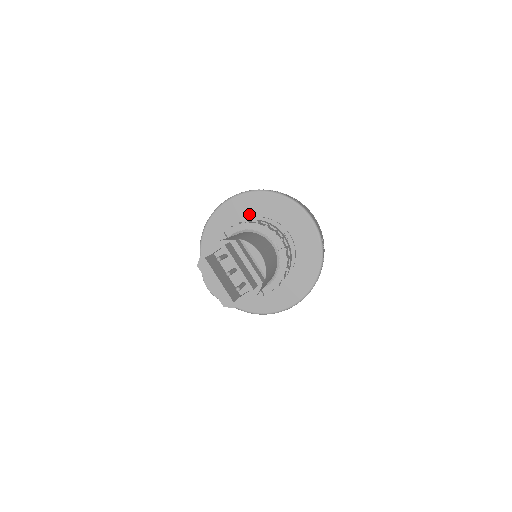
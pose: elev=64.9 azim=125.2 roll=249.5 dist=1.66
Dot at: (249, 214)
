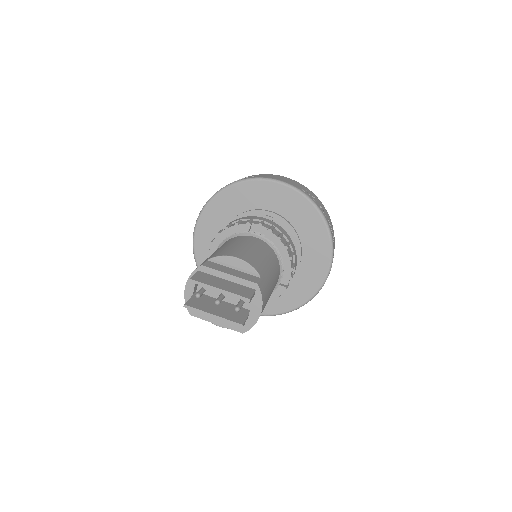
Dot at: (222, 224)
